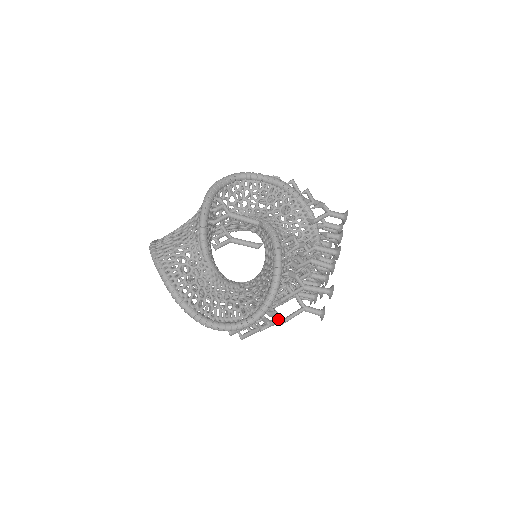
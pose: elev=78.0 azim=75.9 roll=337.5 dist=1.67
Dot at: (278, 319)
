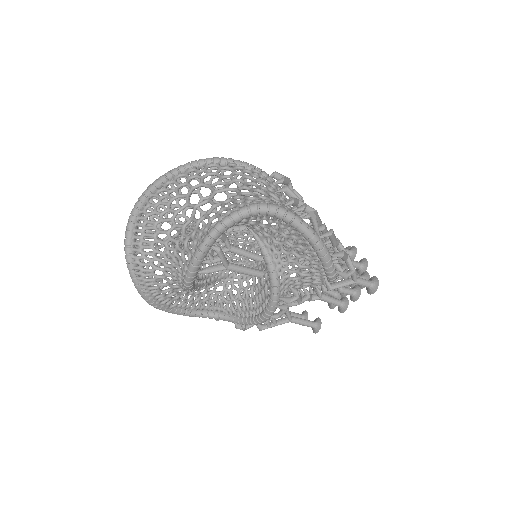
Dot at: occluded
